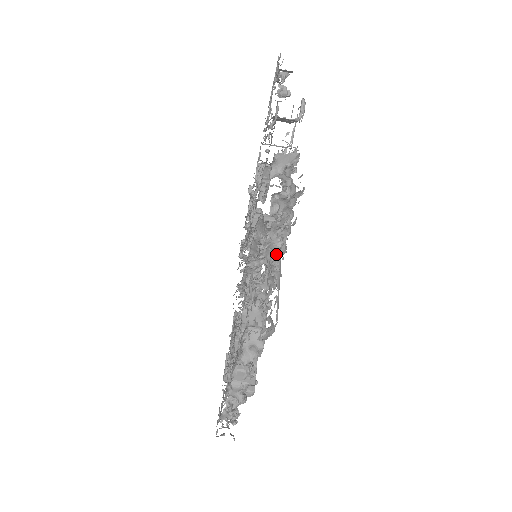
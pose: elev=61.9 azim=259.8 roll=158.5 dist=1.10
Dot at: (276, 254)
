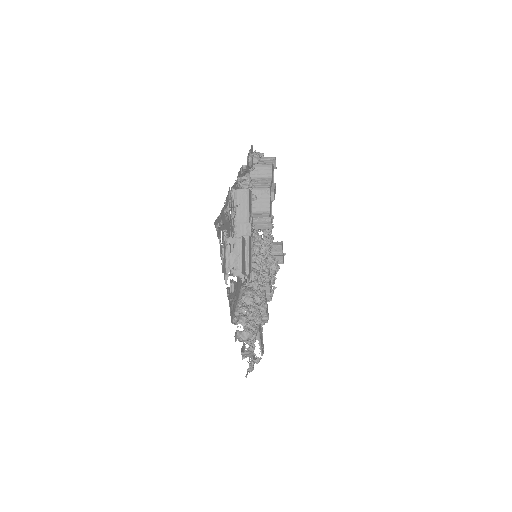
Dot at: occluded
